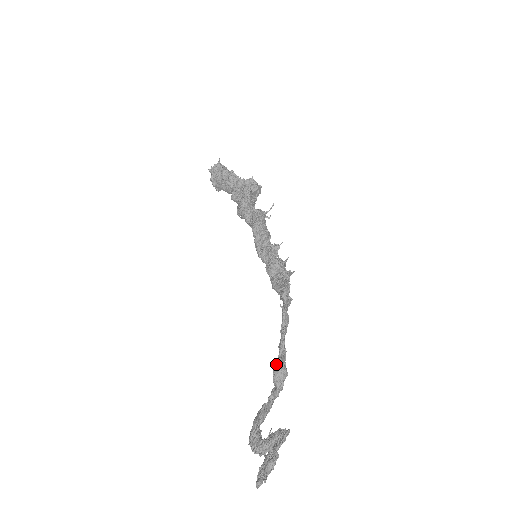
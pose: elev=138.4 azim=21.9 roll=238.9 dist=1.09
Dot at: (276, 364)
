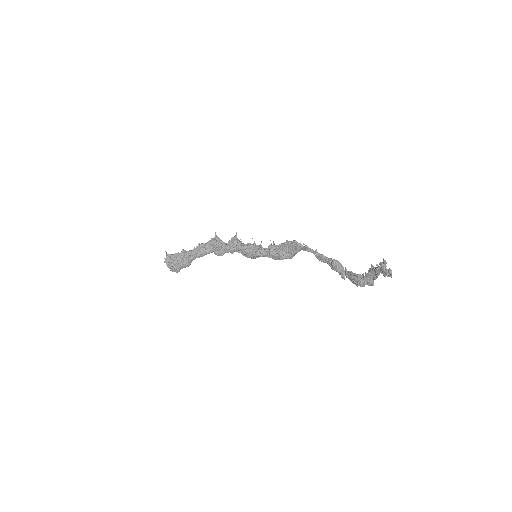
Dot at: (332, 261)
